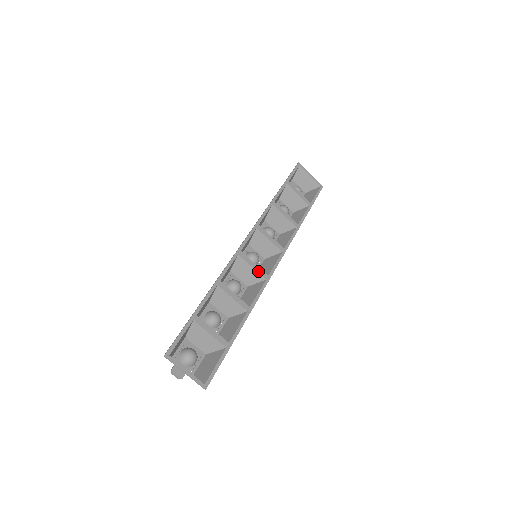
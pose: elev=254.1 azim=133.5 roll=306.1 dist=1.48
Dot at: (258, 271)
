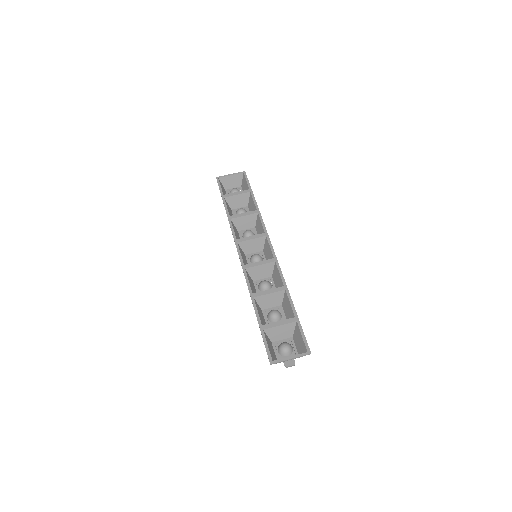
Dot at: (266, 263)
